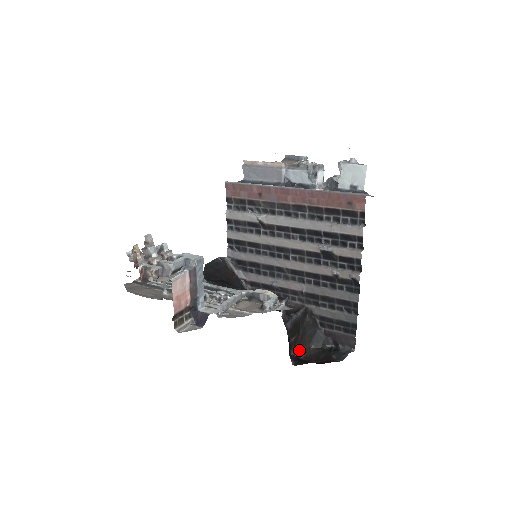
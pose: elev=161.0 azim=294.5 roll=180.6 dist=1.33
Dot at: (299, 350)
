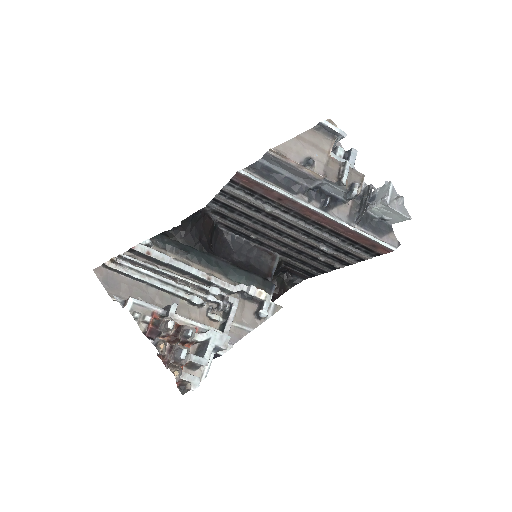
Dot at: occluded
